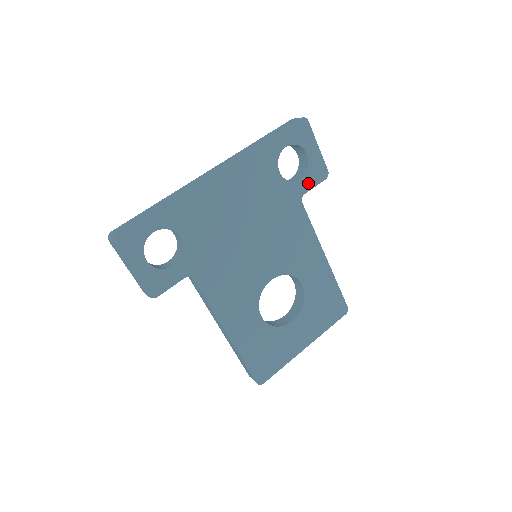
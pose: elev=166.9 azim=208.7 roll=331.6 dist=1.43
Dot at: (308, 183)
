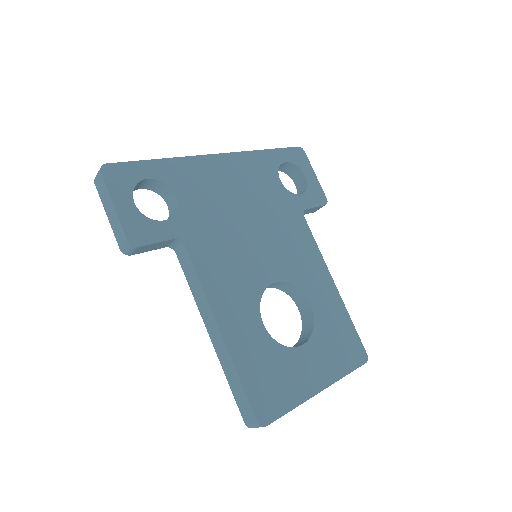
Dot at: (308, 201)
